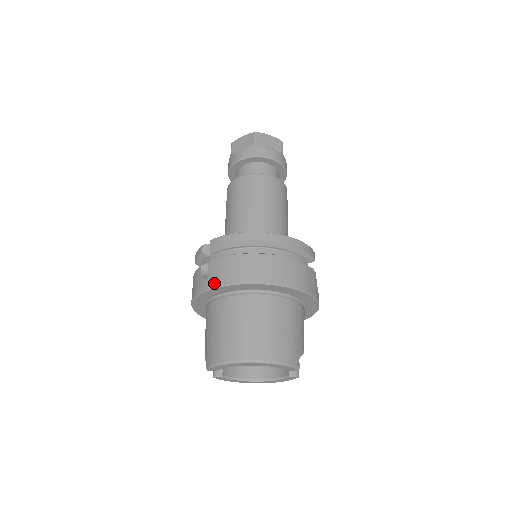
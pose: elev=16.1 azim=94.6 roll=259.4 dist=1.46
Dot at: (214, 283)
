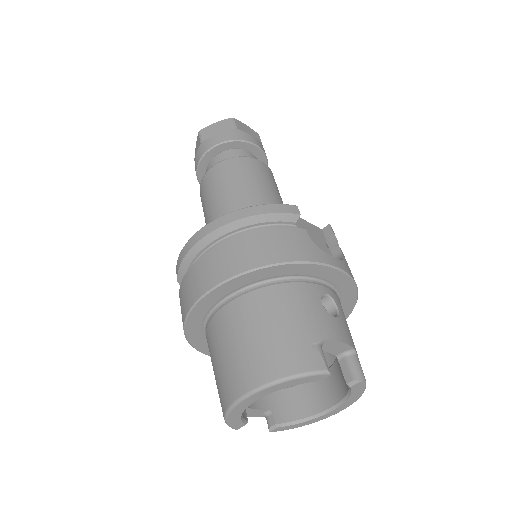
Dot at: (182, 319)
